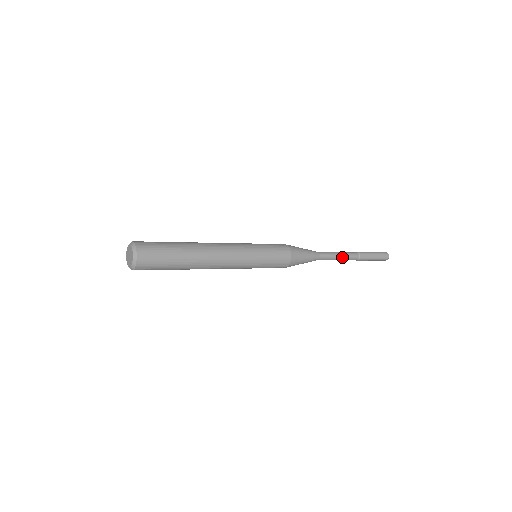
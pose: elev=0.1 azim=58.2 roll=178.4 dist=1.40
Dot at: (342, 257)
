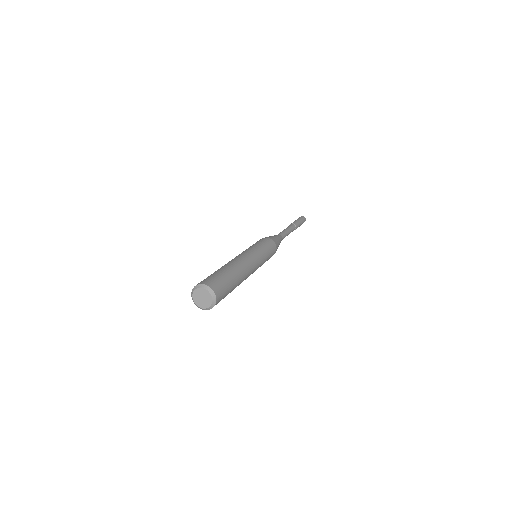
Dot at: occluded
